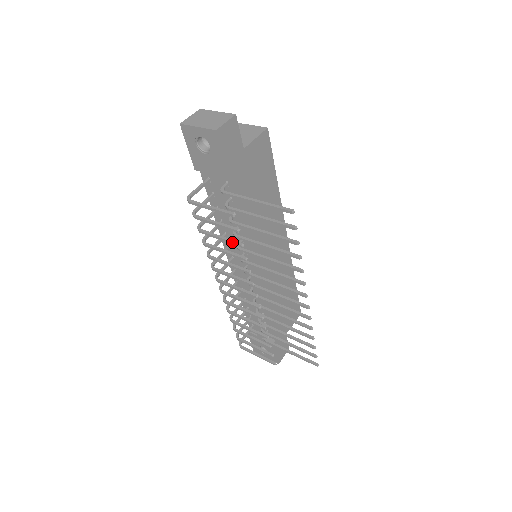
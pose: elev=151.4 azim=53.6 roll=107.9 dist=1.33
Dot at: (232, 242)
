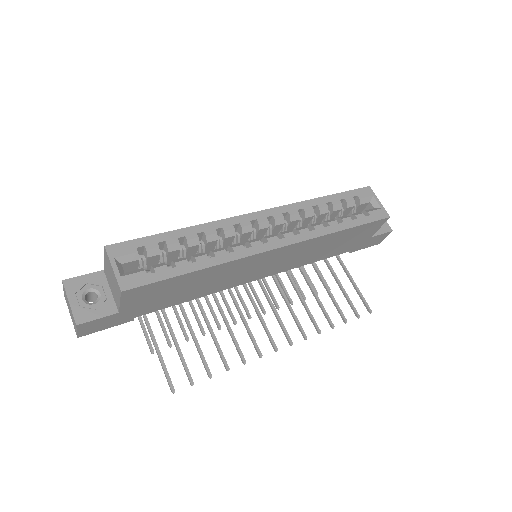
Dot at: (182, 331)
